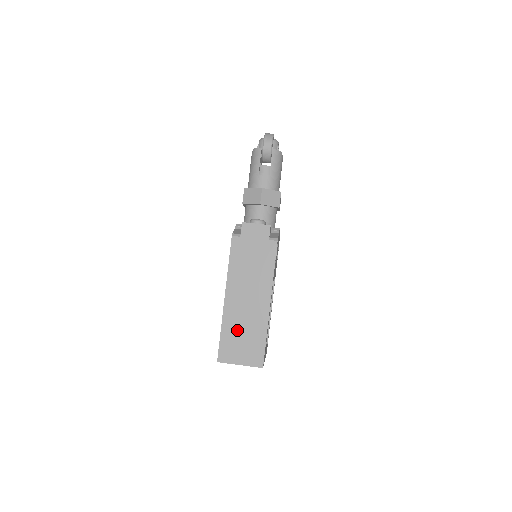
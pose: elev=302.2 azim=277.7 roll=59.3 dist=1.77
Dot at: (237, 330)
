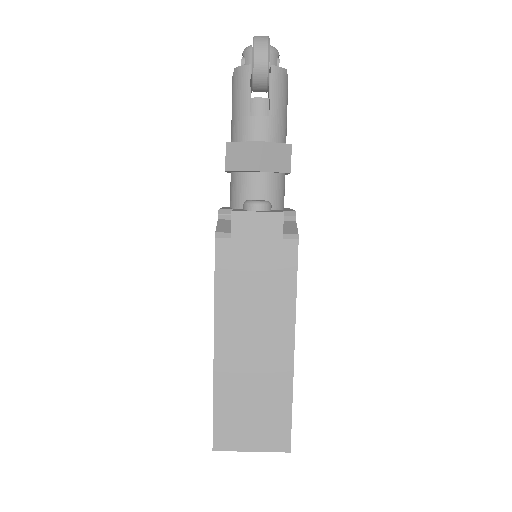
Dot at: (241, 397)
